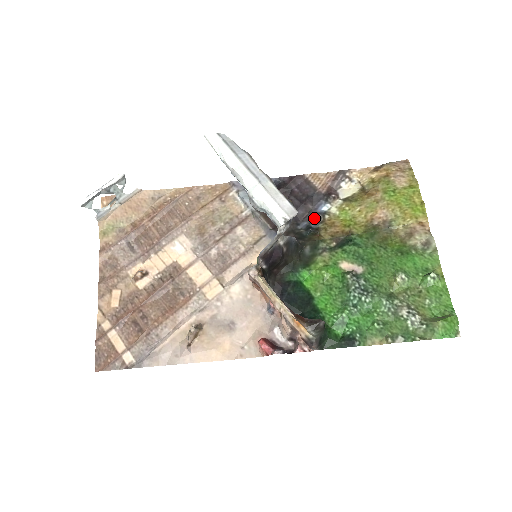
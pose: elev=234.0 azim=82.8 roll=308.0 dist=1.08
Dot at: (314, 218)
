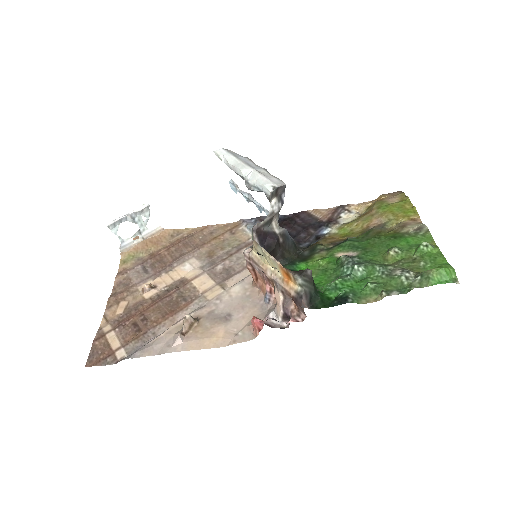
Dot at: (315, 238)
